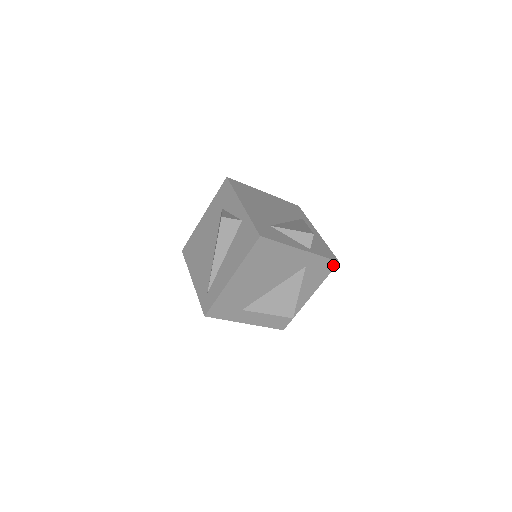
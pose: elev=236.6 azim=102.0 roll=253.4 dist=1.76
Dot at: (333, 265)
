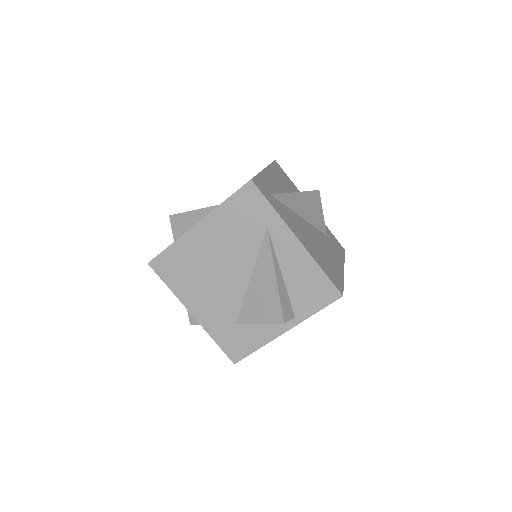
Dot at: occluded
